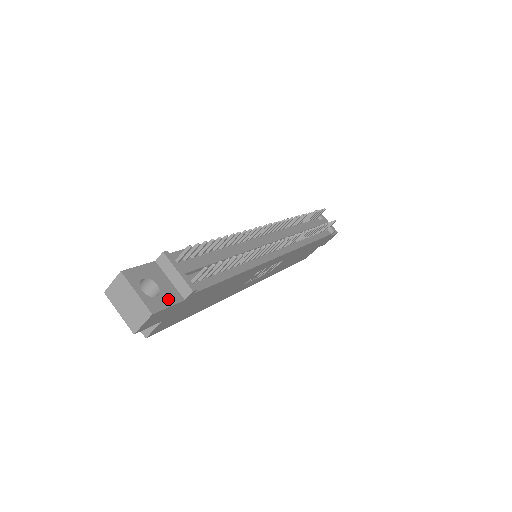
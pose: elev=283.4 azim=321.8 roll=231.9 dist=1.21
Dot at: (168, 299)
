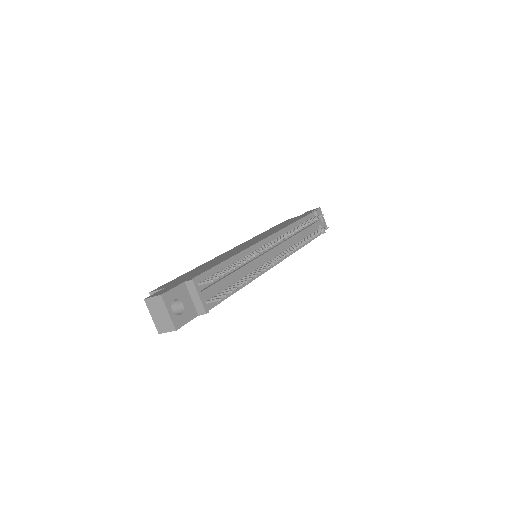
Dot at: (188, 316)
